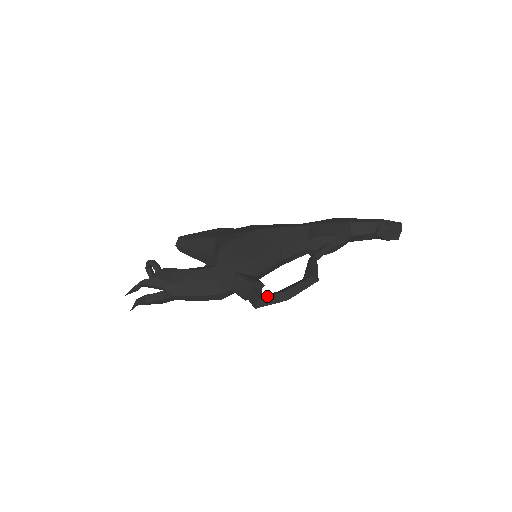
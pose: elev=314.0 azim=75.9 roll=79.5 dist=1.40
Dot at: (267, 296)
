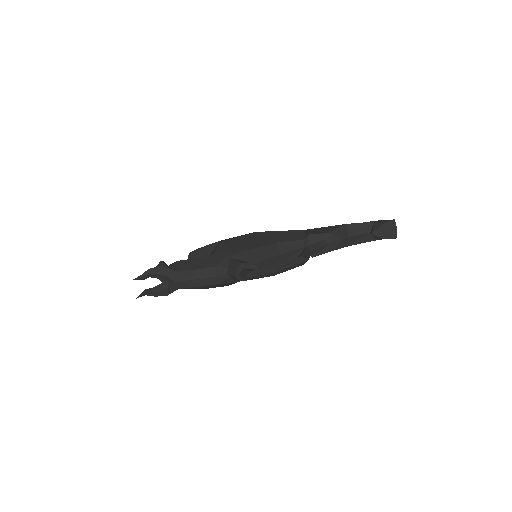
Dot at: (256, 270)
